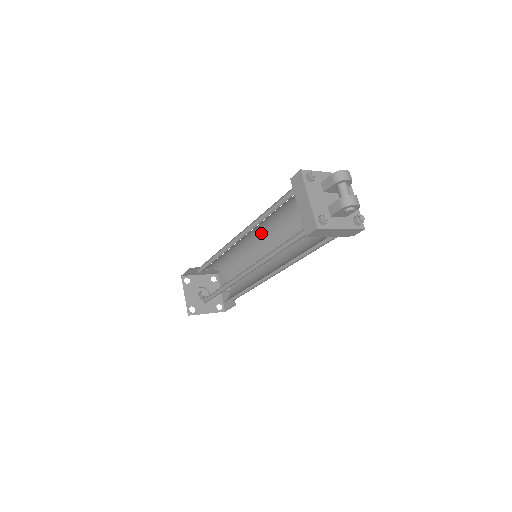
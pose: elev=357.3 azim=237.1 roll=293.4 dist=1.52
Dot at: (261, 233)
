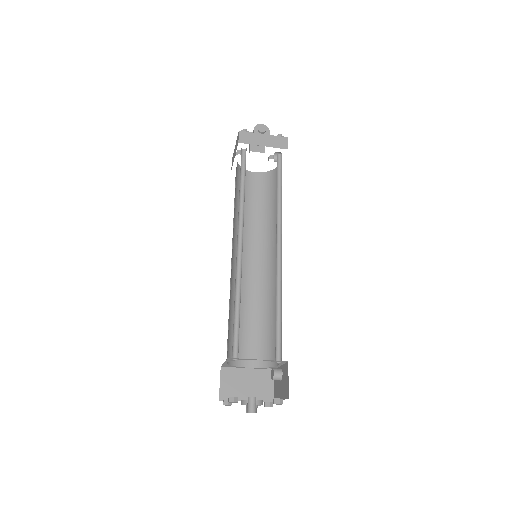
Dot at: (259, 257)
